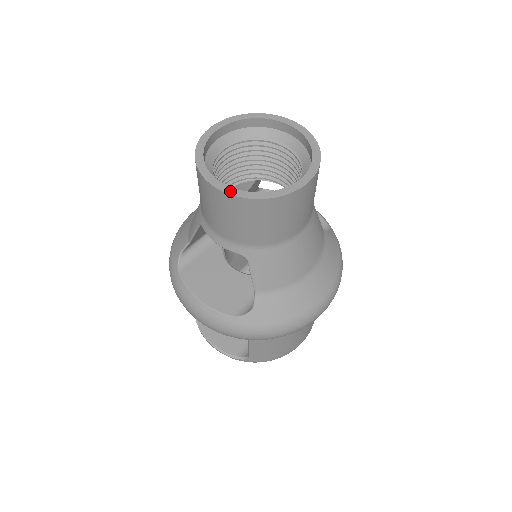
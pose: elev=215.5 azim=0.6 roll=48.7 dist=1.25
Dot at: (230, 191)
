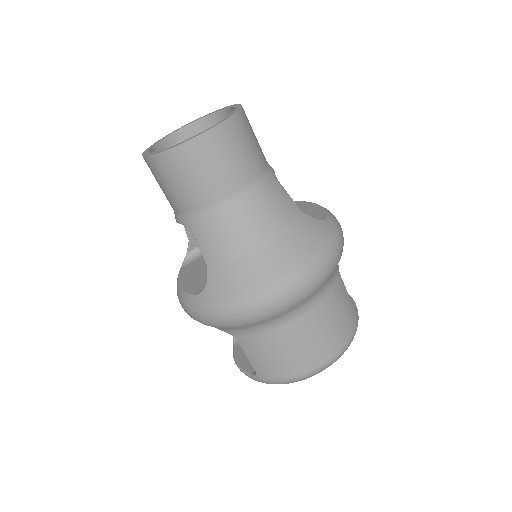
Dot at: (148, 155)
